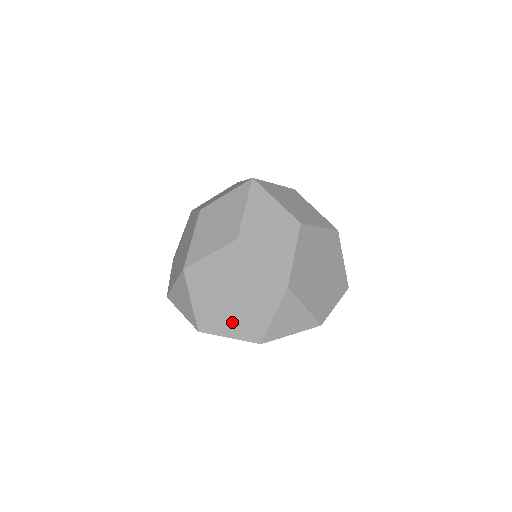
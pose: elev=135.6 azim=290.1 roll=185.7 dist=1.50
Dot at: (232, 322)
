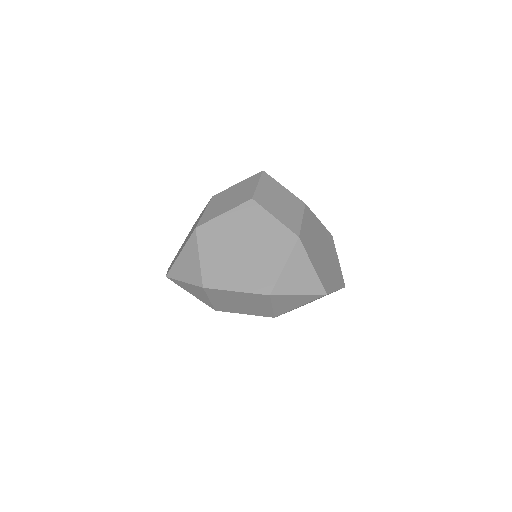
Dot at: (241, 275)
